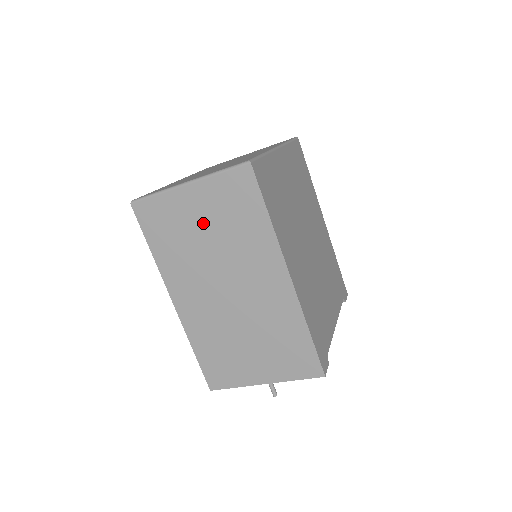
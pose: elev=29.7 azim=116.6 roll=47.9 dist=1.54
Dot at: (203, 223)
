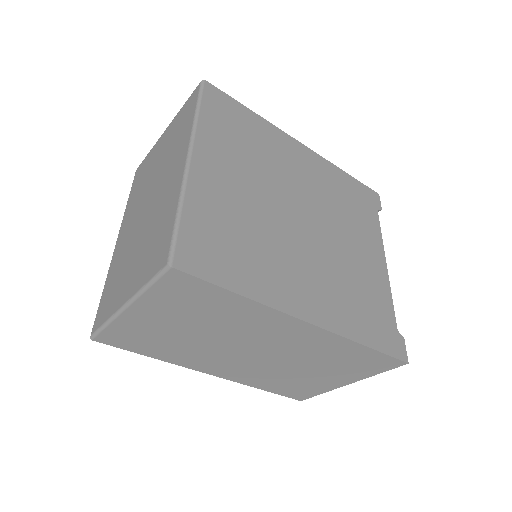
Dot at: (176, 325)
